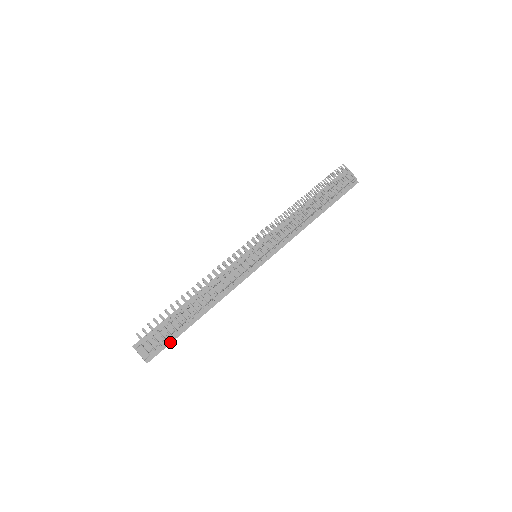
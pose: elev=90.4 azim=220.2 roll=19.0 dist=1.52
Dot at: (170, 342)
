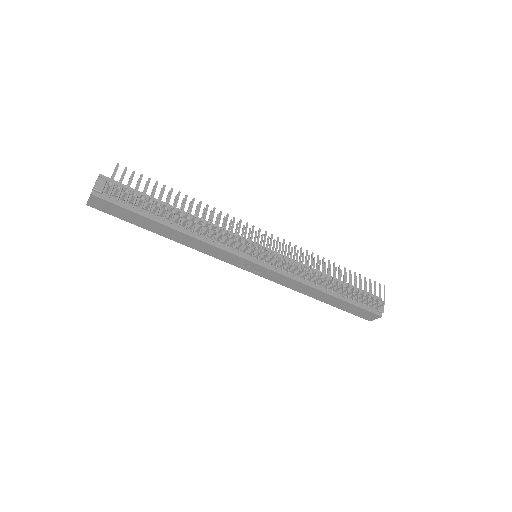
Dot at: (126, 208)
